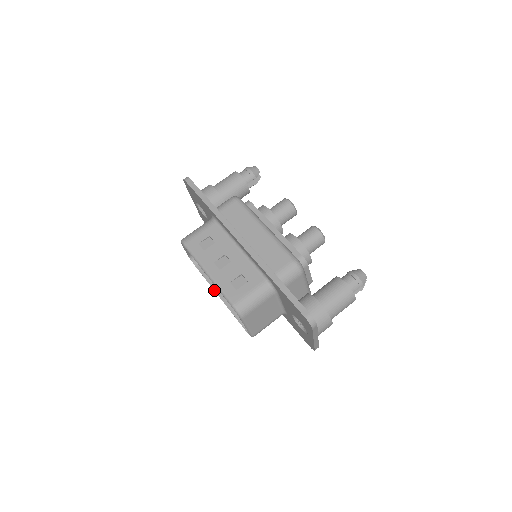
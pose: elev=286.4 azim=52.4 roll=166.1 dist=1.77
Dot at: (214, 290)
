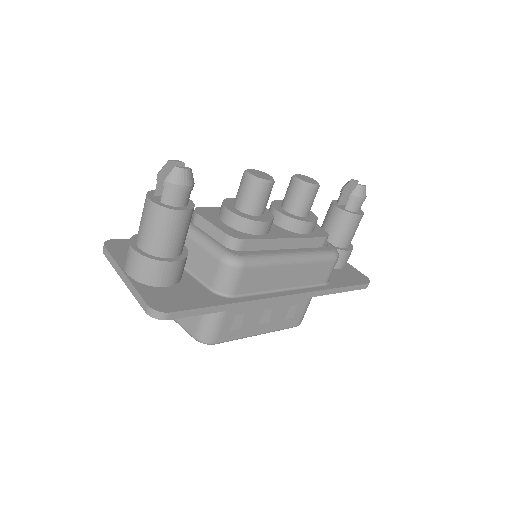
Dot at: occluded
